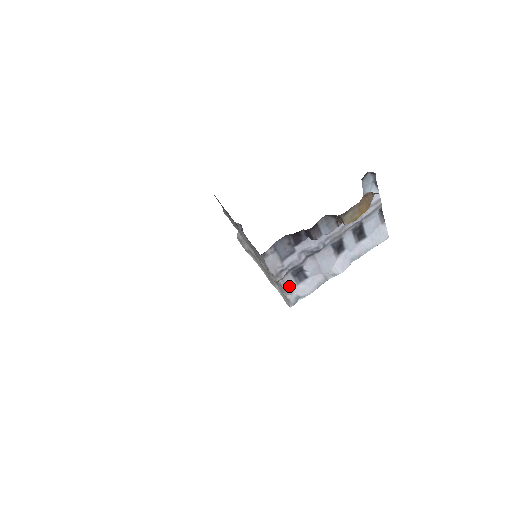
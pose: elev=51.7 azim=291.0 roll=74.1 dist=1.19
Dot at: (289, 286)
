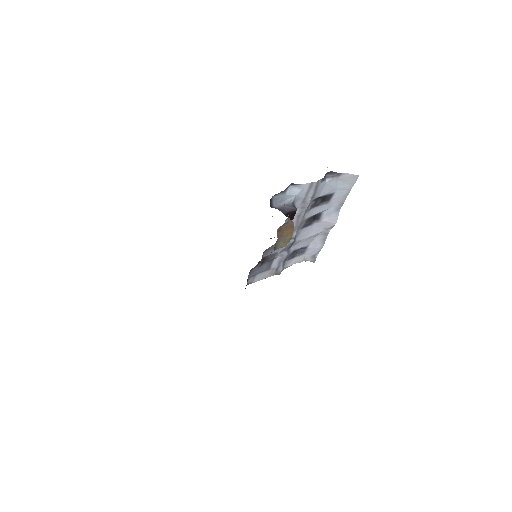
Dot at: (297, 261)
